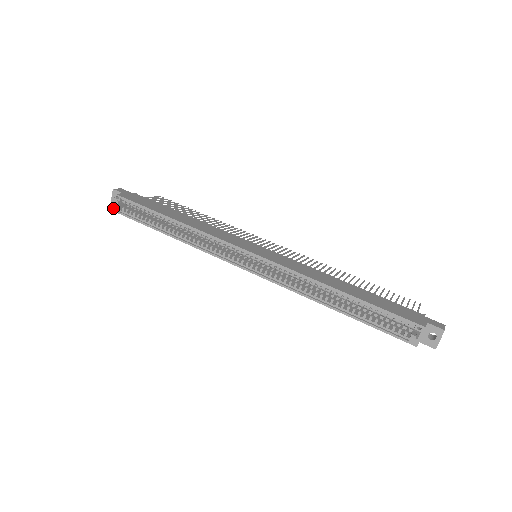
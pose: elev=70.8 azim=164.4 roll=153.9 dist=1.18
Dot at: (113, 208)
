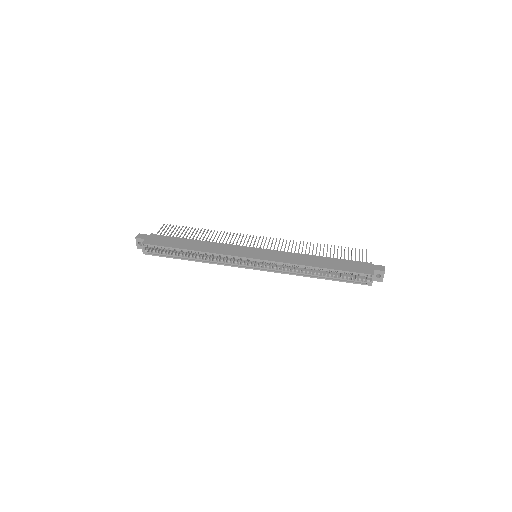
Dot at: (143, 252)
